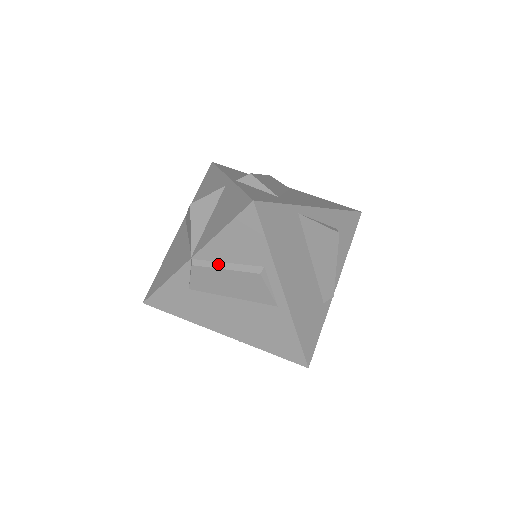
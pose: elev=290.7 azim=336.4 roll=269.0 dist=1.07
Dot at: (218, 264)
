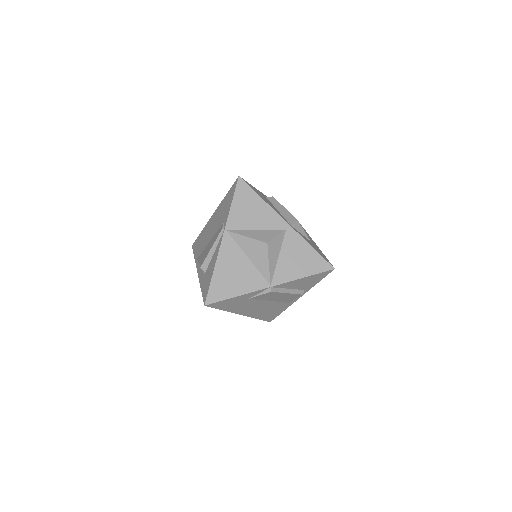
Dot at: (284, 290)
